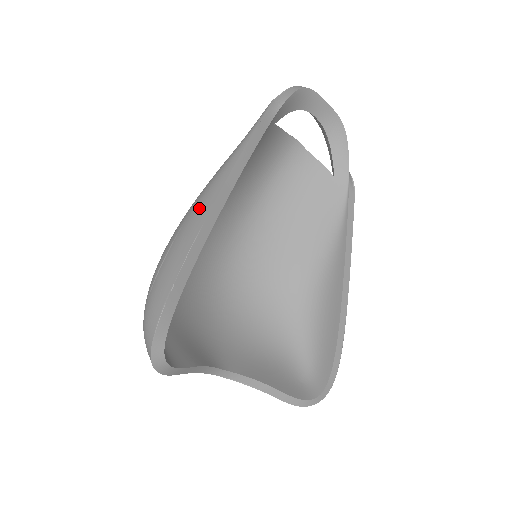
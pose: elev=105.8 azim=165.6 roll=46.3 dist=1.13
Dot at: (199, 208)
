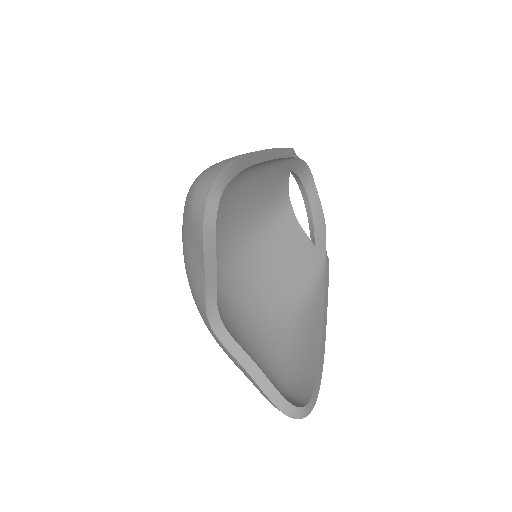
Dot at: occluded
